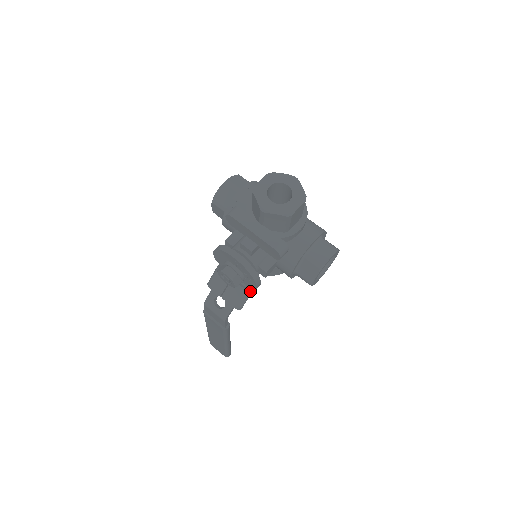
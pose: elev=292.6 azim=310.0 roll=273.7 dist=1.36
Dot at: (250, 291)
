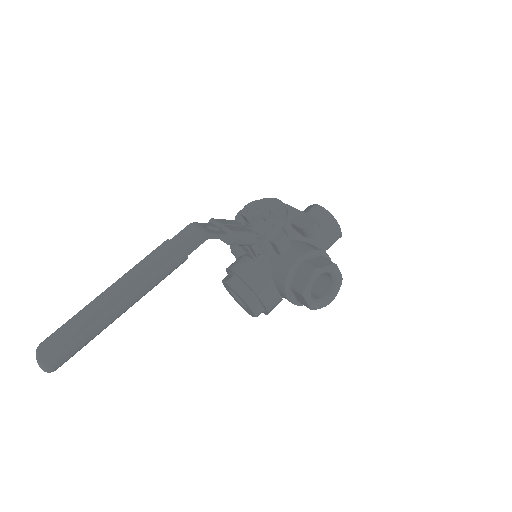
Dot at: (256, 237)
